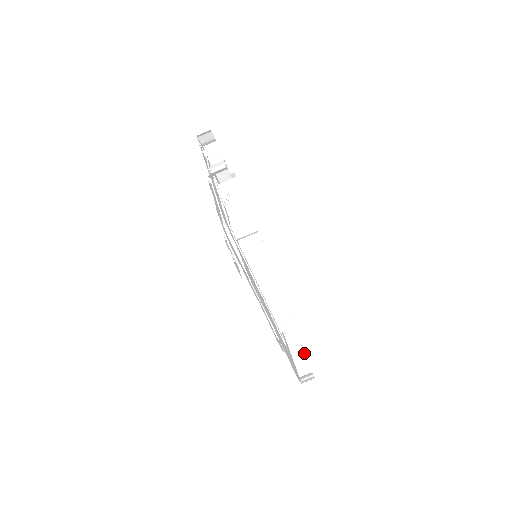
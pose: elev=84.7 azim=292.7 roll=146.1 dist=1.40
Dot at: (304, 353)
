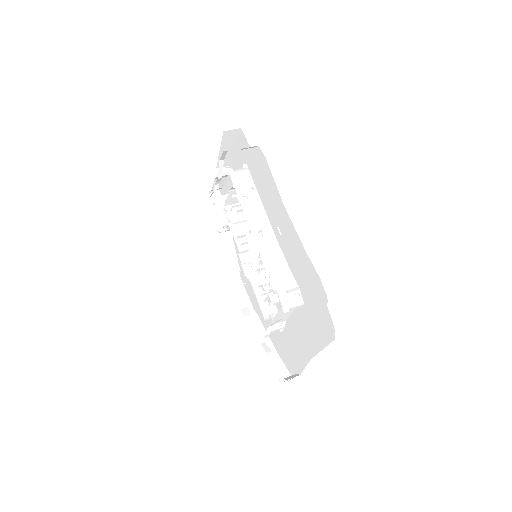
Dot at: (321, 350)
